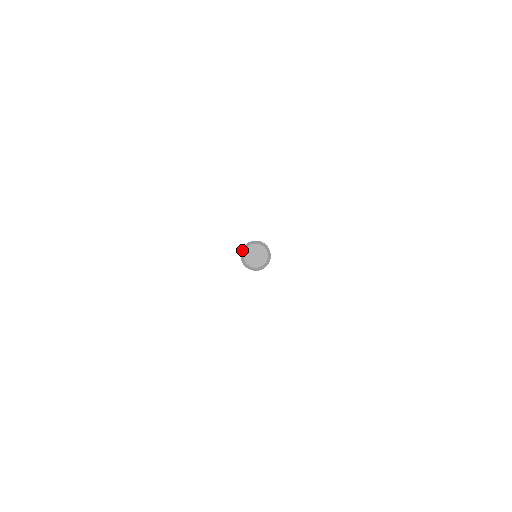
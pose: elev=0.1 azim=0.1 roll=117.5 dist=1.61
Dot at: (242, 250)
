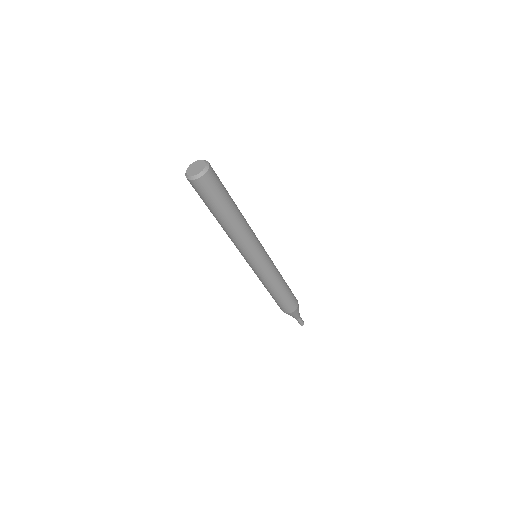
Dot at: (191, 164)
